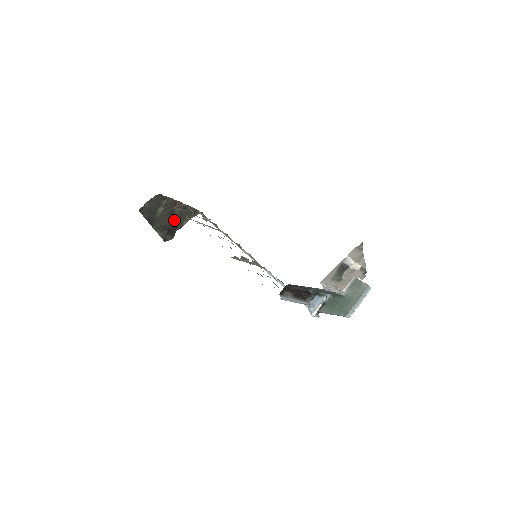
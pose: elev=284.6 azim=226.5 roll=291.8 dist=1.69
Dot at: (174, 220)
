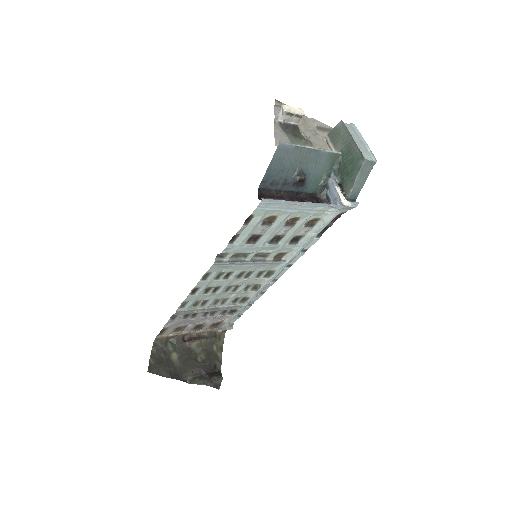
Dot at: (204, 360)
